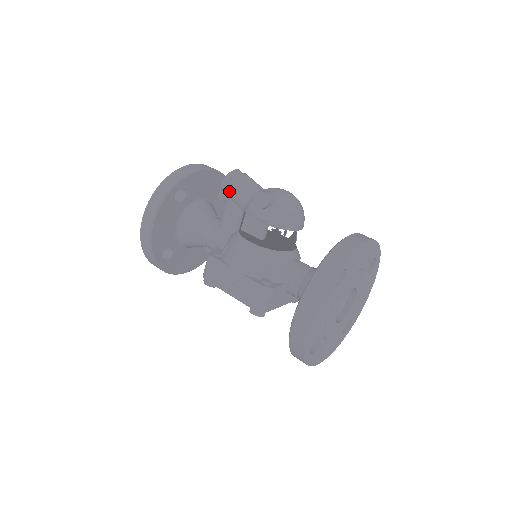
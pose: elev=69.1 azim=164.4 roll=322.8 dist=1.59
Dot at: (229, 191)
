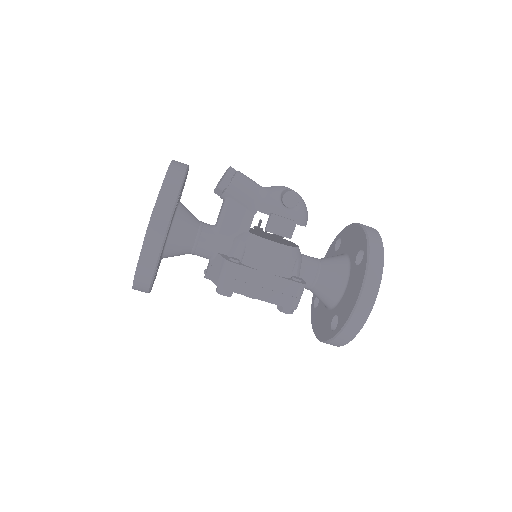
Dot at: (234, 191)
